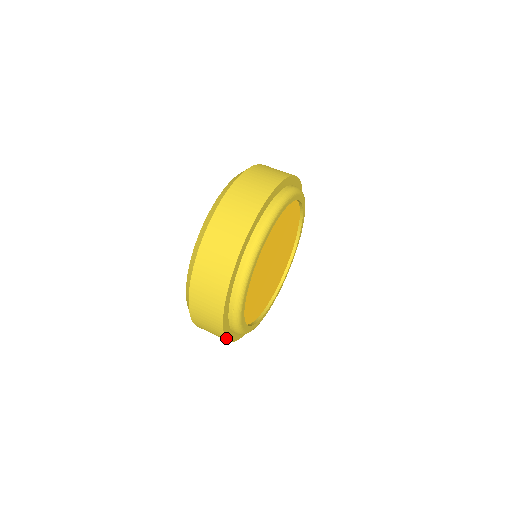
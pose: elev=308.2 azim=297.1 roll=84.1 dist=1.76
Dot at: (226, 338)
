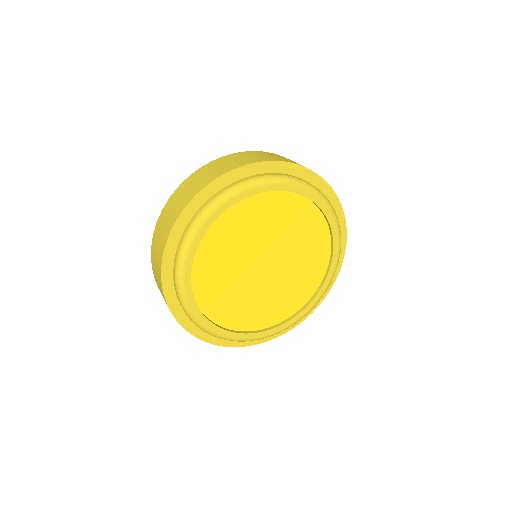
Dot at: (164, 254)
